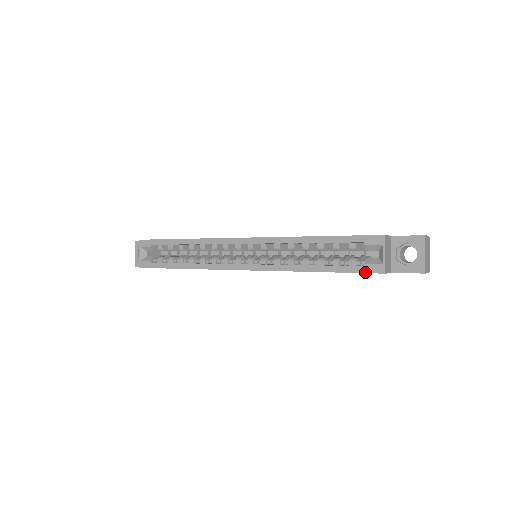
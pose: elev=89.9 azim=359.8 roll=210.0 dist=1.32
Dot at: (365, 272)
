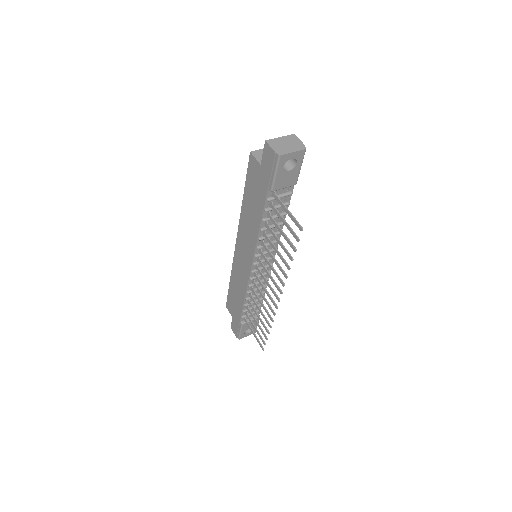
Dot at: (249, 165)
